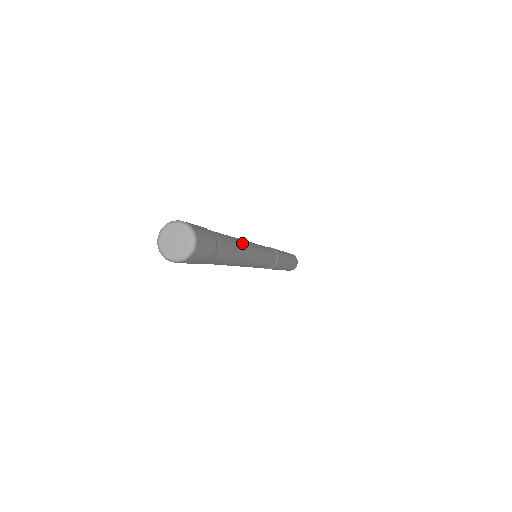
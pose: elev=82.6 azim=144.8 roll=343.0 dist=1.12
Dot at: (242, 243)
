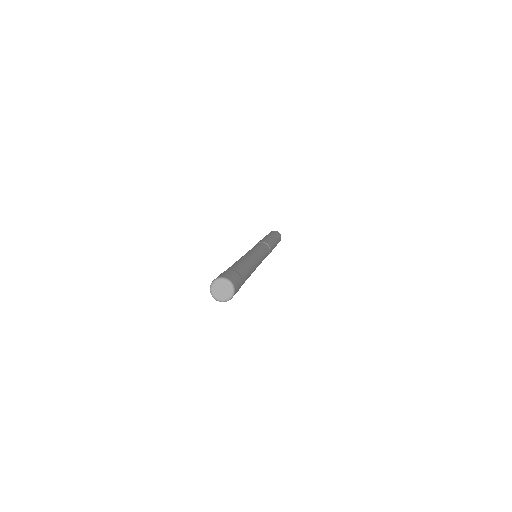
Dot at: (253, 270)
